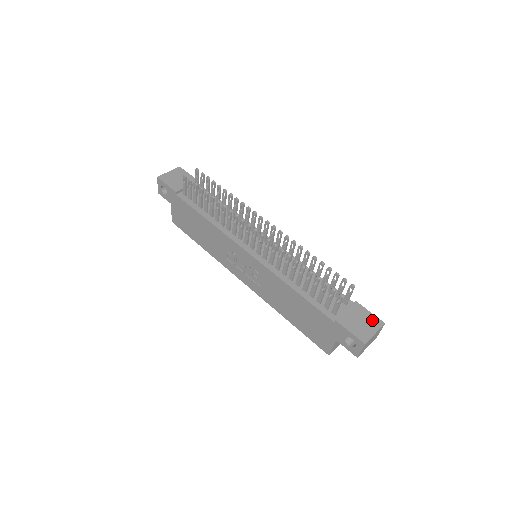
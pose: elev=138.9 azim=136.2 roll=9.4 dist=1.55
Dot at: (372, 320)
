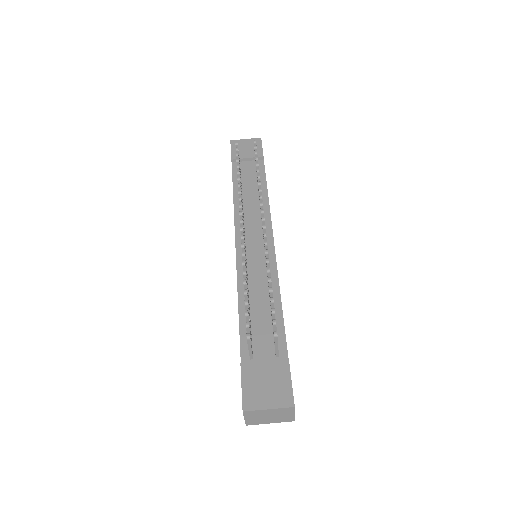
Dot at: (282, 392)
